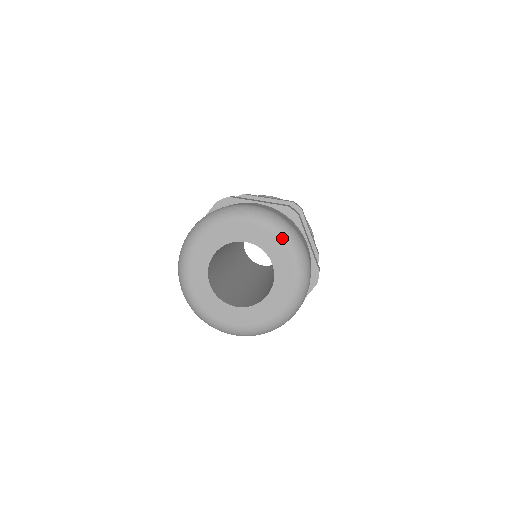
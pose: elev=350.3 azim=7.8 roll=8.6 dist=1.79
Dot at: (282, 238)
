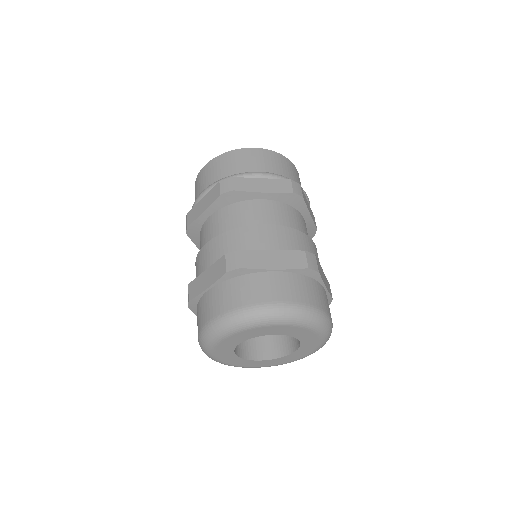
Dot at: (256, 327)
